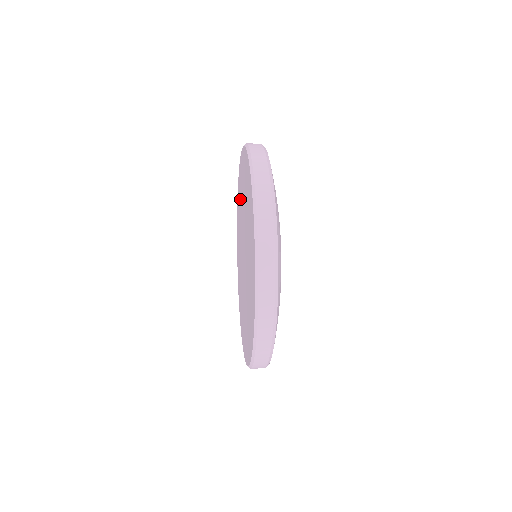
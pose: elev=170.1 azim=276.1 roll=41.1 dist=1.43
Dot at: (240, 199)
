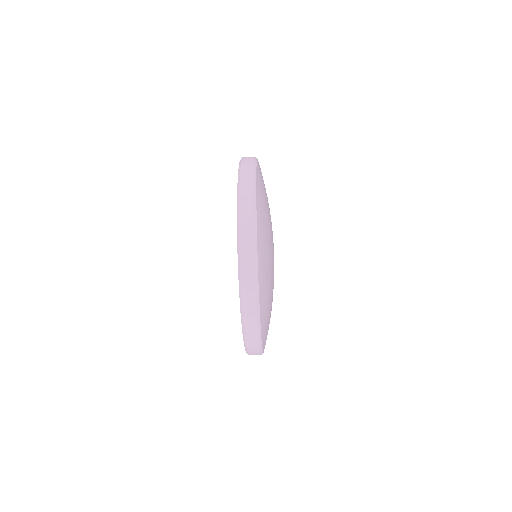
Dot at: occluded
